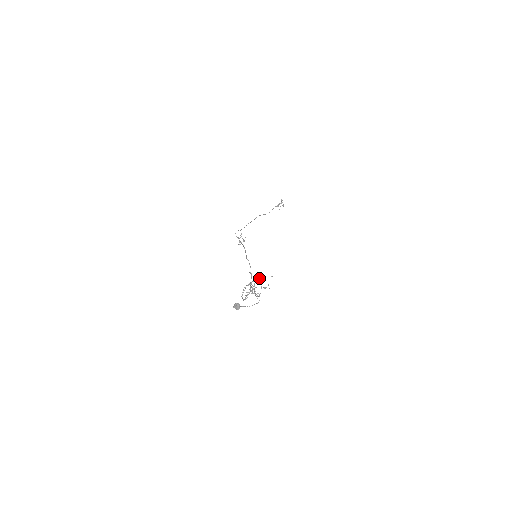
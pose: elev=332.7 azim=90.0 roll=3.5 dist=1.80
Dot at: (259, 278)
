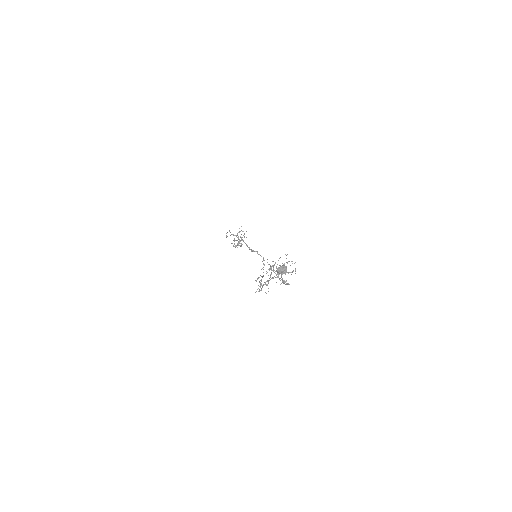
Dot at: occluded
